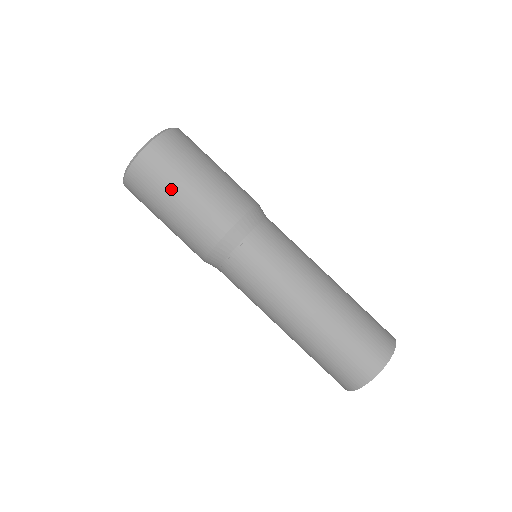
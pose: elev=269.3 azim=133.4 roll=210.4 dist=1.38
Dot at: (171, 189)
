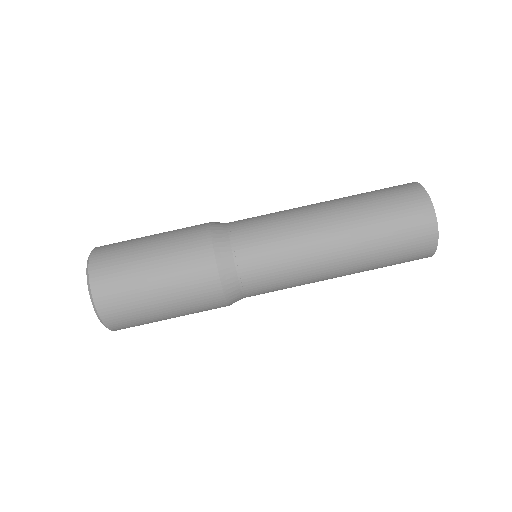
Dot at: (141, 281)
